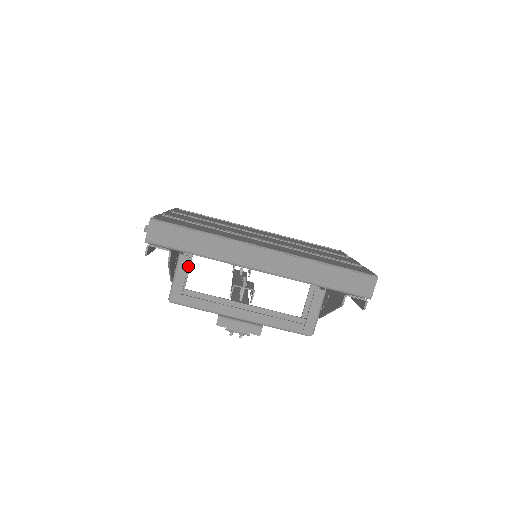
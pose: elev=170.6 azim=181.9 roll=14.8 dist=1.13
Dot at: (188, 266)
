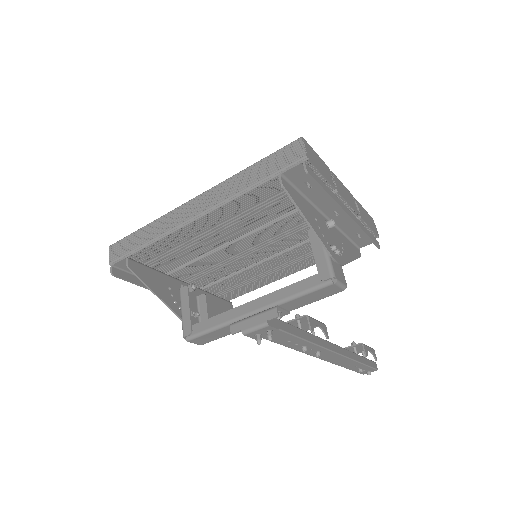
Dot at: (205, 308)
